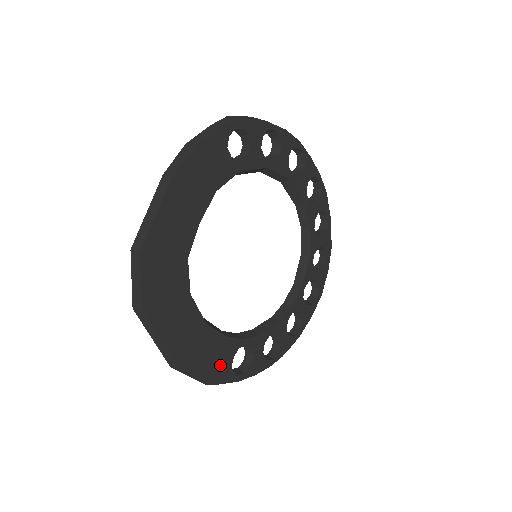
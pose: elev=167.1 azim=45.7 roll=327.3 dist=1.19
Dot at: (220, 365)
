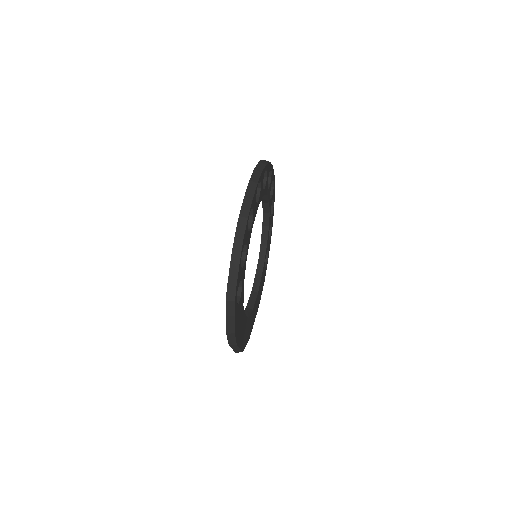
Dot at: occluded
